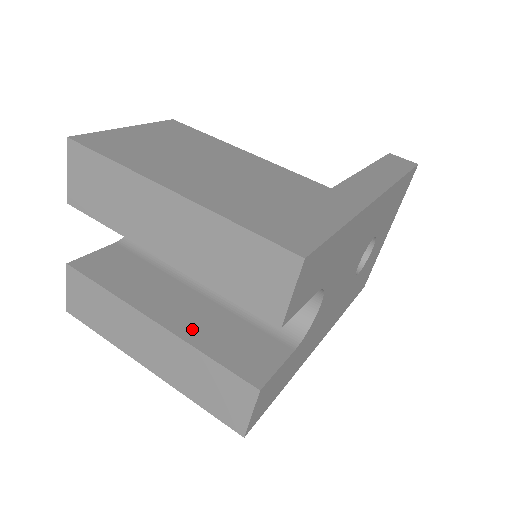
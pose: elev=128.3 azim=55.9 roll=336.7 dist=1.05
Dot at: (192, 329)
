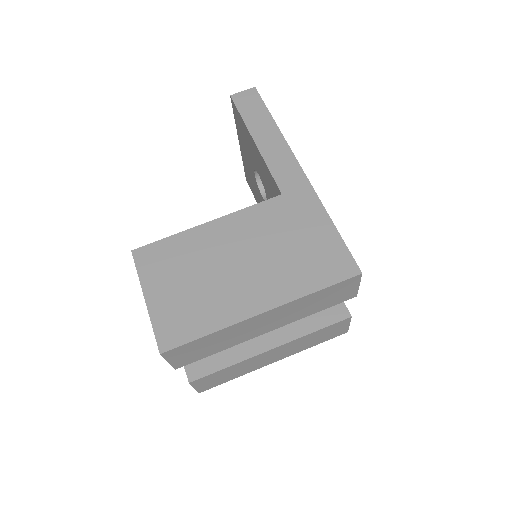
Dot at: (289, 329)
